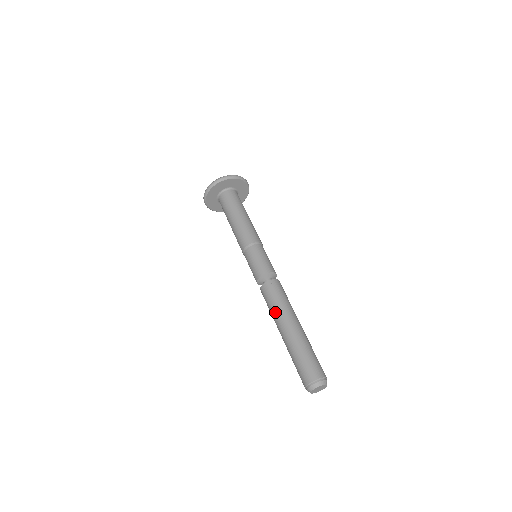
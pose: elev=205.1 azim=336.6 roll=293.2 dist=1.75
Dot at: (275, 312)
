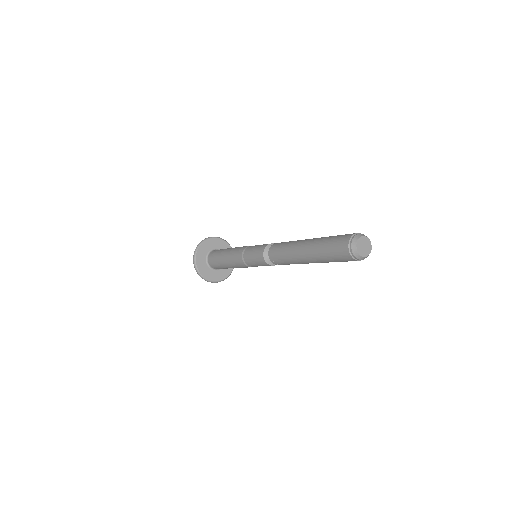
Dot at: (290, 245)
